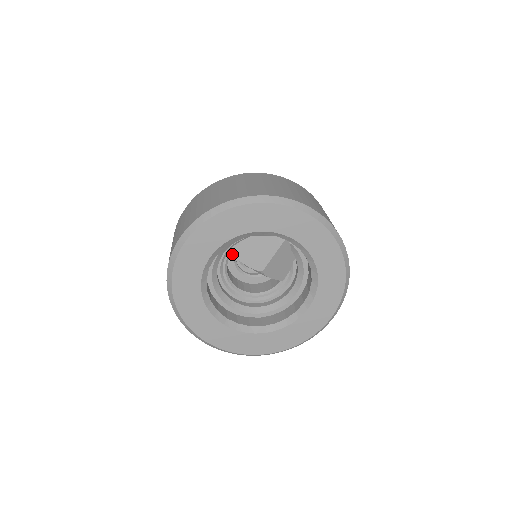
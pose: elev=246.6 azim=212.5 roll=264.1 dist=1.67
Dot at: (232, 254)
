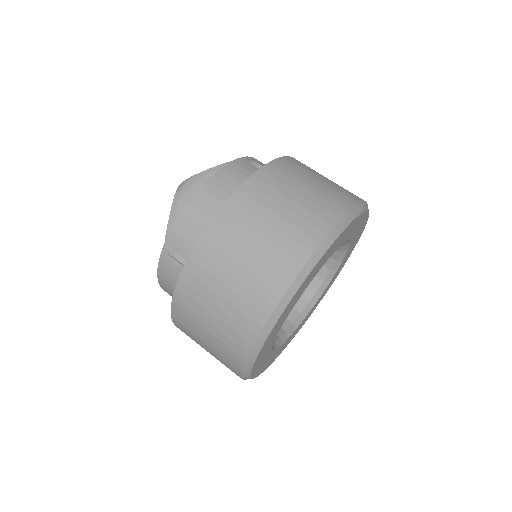
Dot at: occluded
